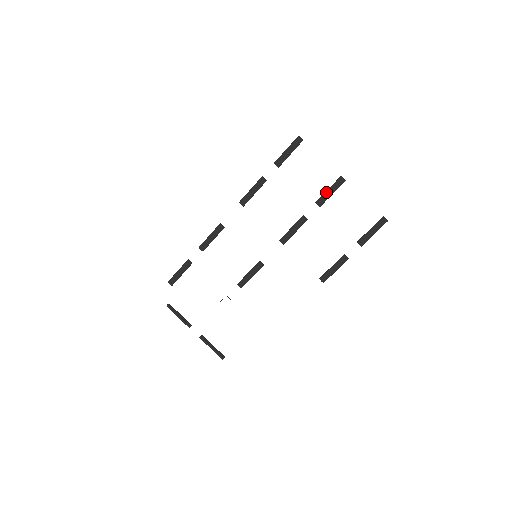
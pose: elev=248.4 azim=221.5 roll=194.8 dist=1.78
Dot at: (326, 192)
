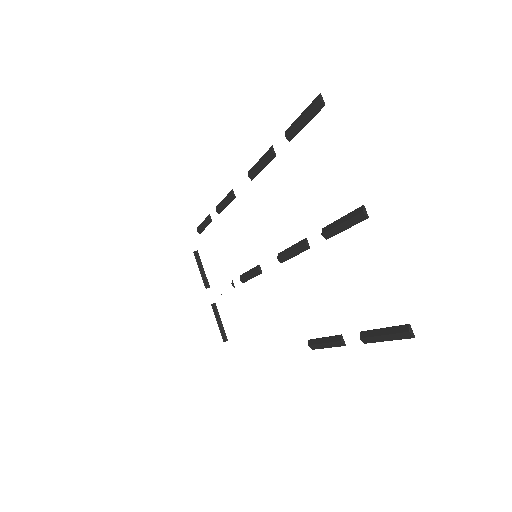
Dot at: (337, 220)
